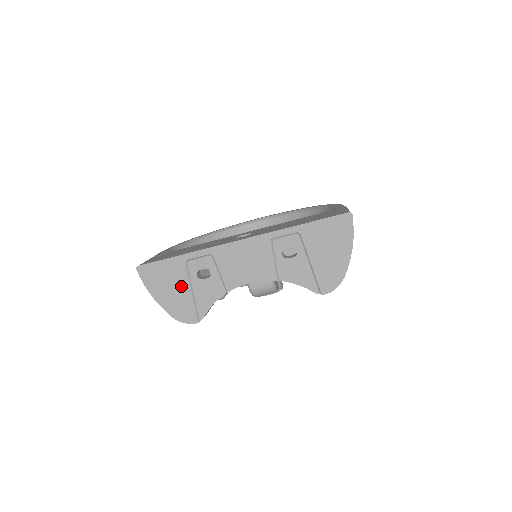
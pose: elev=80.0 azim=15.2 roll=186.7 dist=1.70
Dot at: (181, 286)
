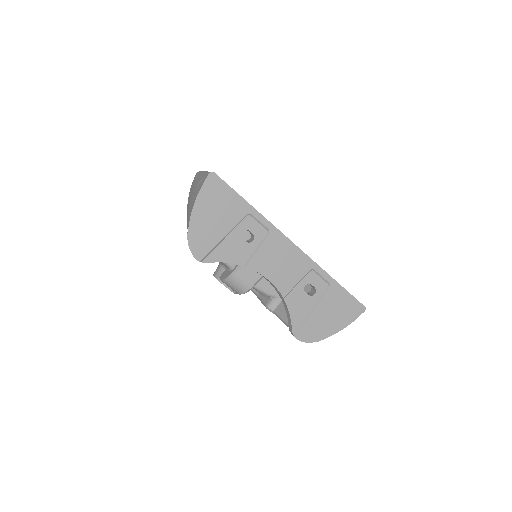
Dot at: (223, 224)
